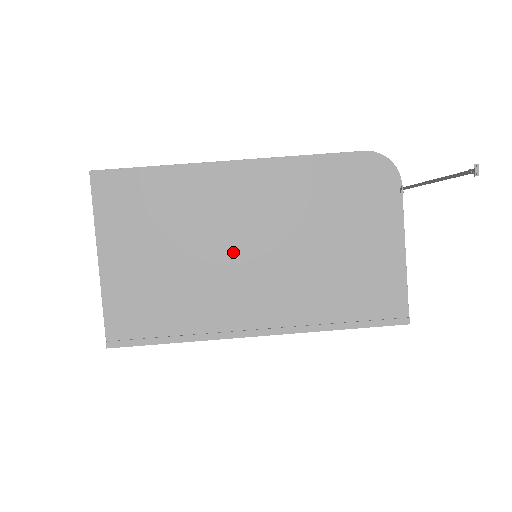
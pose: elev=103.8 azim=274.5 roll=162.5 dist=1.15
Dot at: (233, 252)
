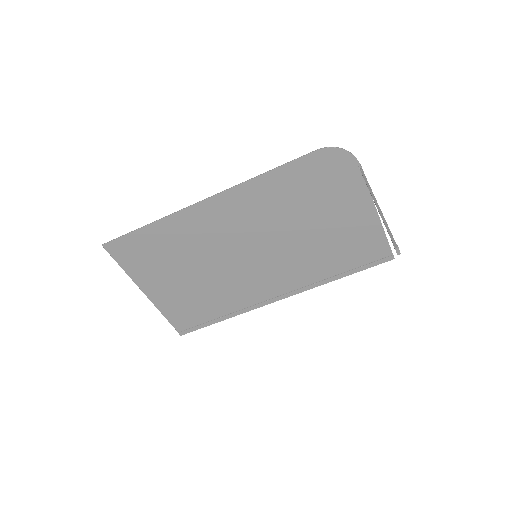
Dot at: (237, 259)
